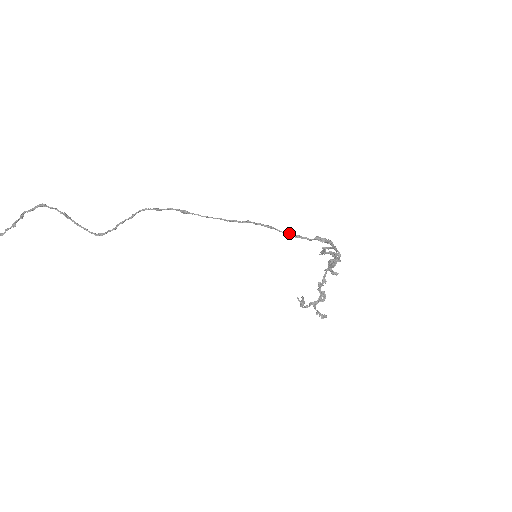
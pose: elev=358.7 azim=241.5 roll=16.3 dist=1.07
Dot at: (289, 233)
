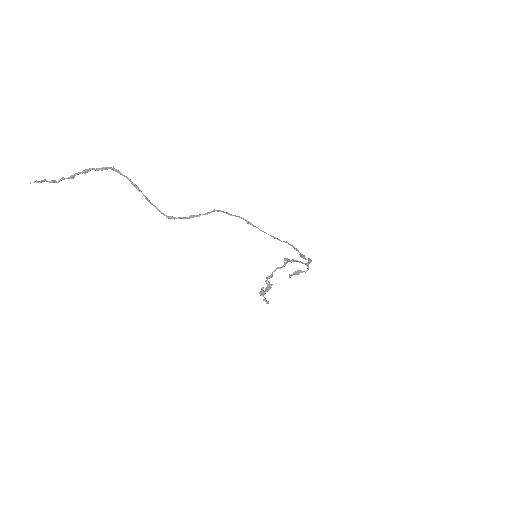
Dot at: (304, 256)
